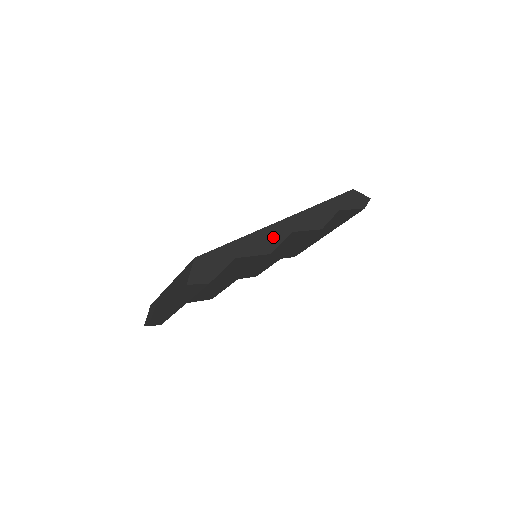
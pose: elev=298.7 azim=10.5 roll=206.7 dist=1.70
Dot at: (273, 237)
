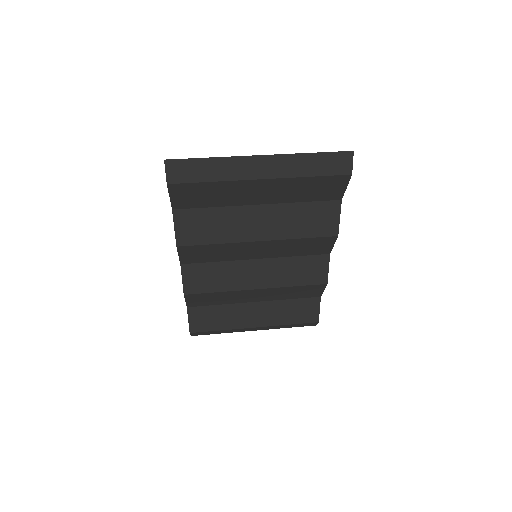
Dot at: occluded
